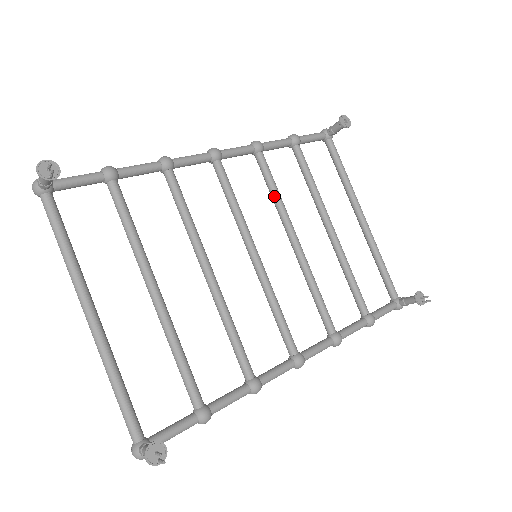
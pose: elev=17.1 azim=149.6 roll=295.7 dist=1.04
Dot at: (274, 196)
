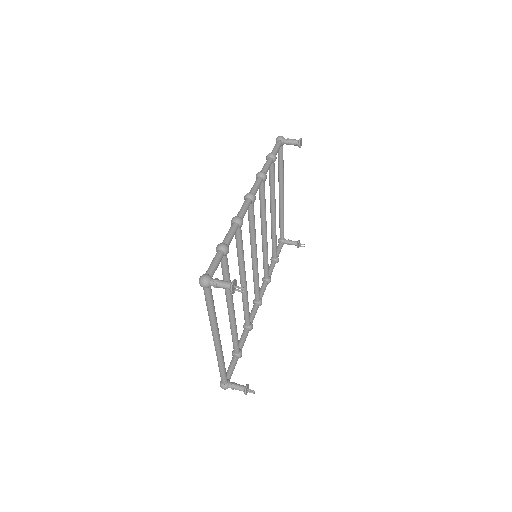
Dot at: (263, 209)
